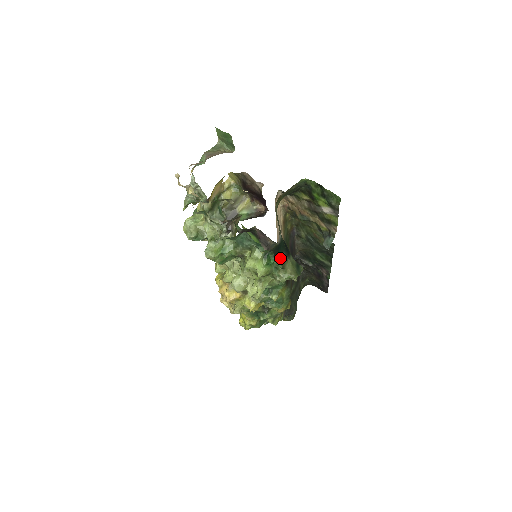
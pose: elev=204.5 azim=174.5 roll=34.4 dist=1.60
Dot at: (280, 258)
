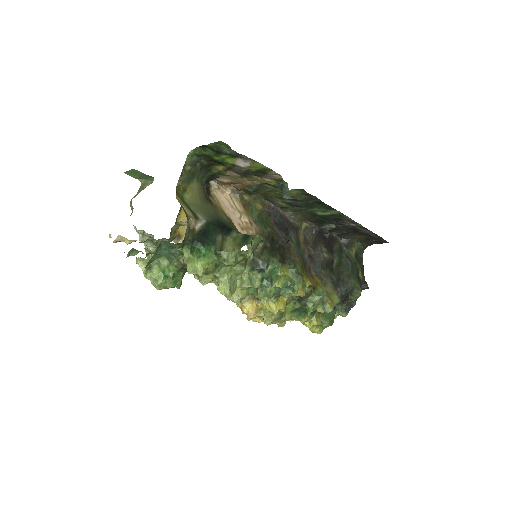
Dot at: (216, 242)
